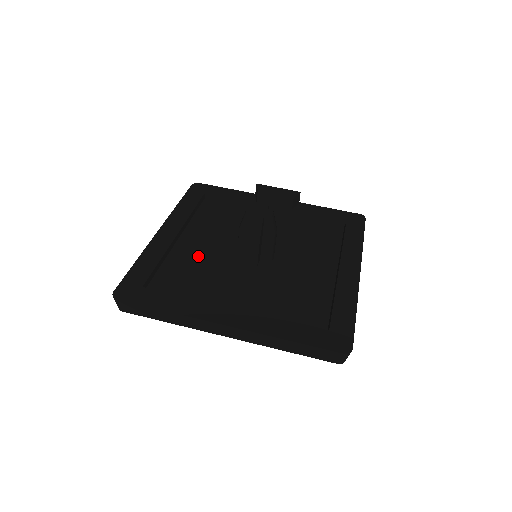
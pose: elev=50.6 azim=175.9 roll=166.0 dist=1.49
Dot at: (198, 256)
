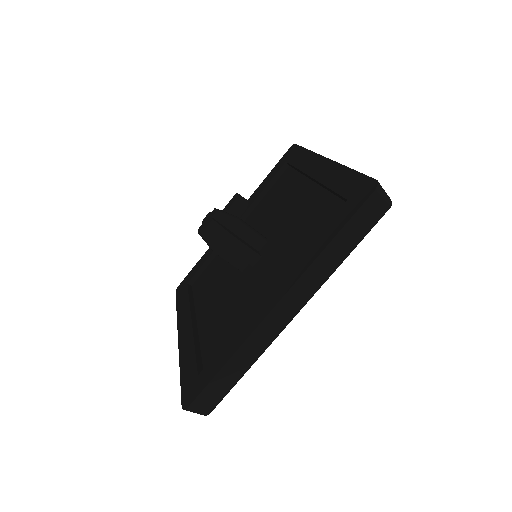
Dot at: (219, 310)
